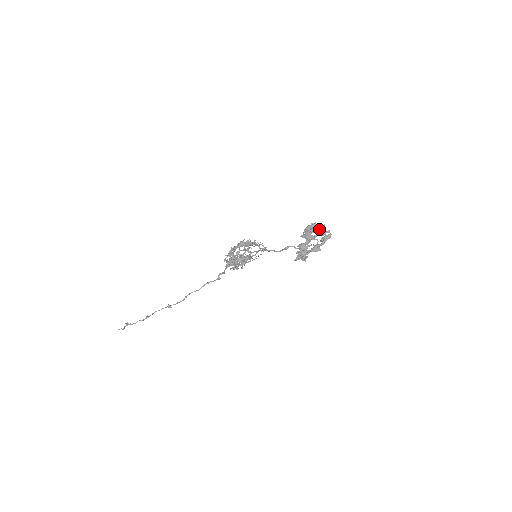
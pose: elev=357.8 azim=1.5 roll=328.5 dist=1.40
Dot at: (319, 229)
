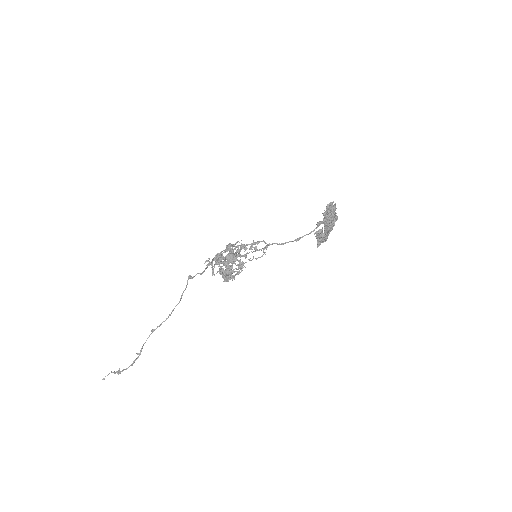
Dot at: occluded
